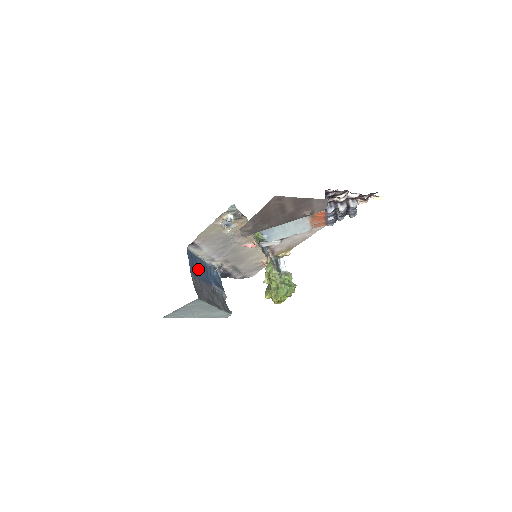
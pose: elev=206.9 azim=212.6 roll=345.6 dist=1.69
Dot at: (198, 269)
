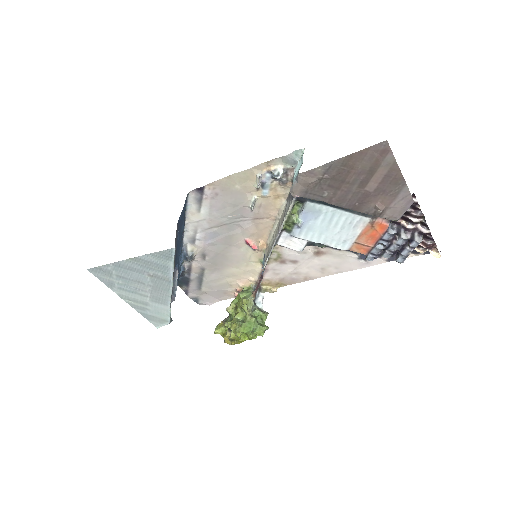
Dot at: (180, 231)
